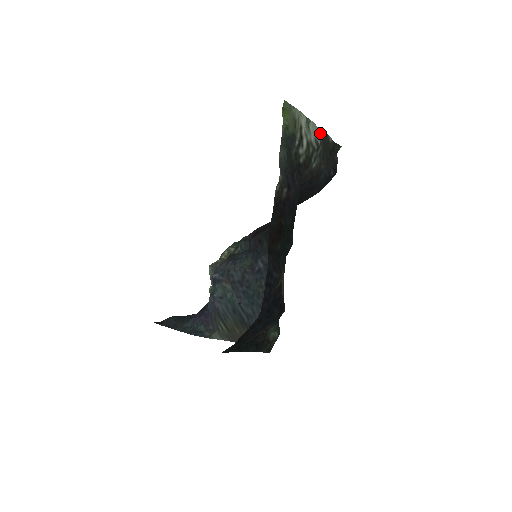
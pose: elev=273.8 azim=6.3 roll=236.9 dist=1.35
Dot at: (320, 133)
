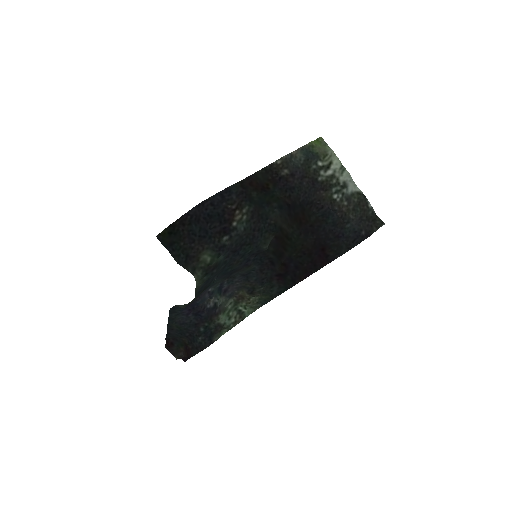
Dot at: (356, 189)
